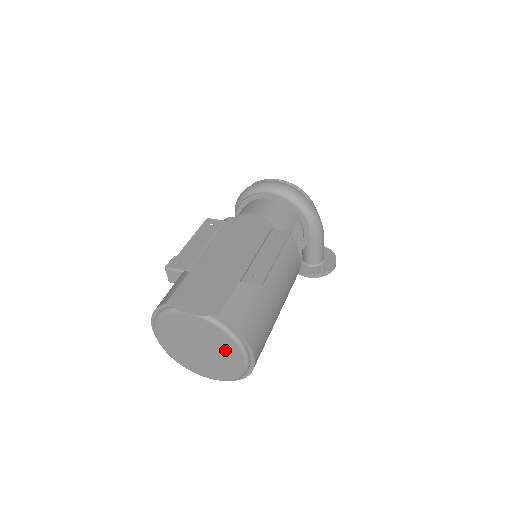
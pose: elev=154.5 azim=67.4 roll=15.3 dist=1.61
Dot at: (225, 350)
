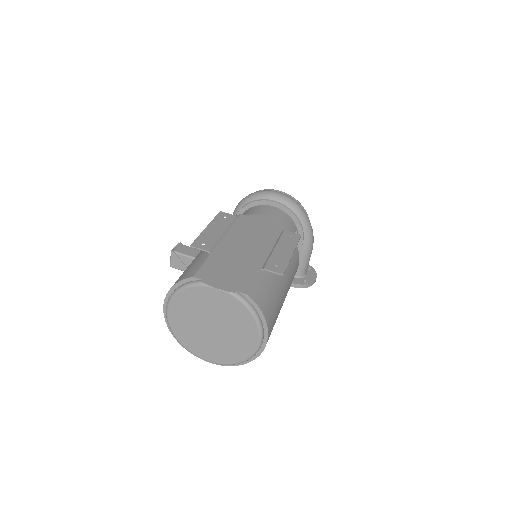
Dot at: (241, 330)
